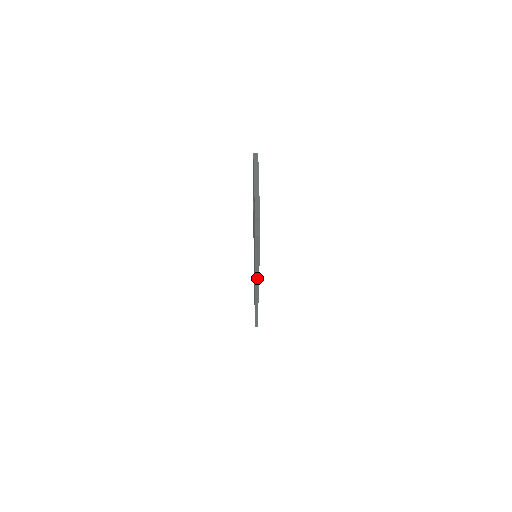
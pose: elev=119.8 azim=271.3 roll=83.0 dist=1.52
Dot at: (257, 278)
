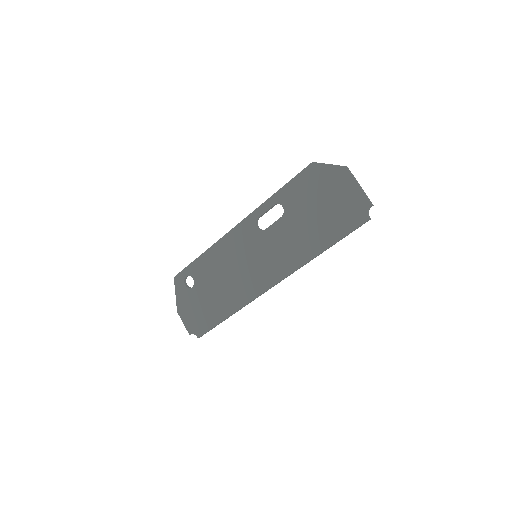
Dot at: (303, 265)
